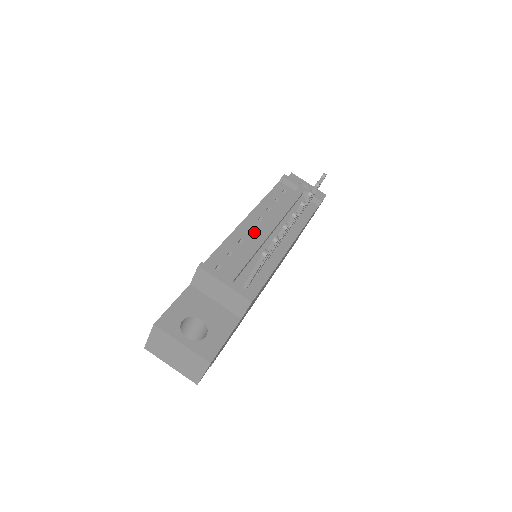
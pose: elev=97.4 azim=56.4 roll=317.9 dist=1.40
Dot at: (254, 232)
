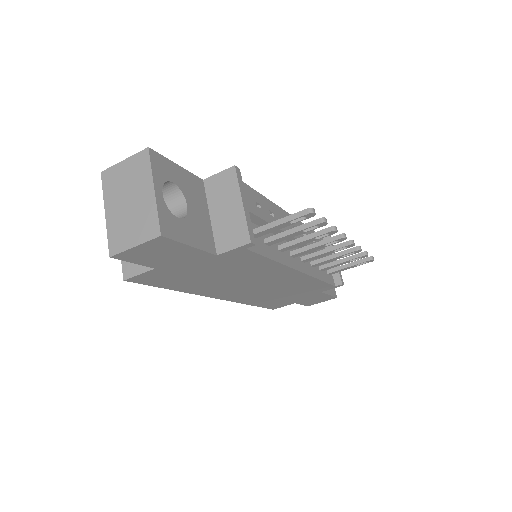
Dot at: occluded
